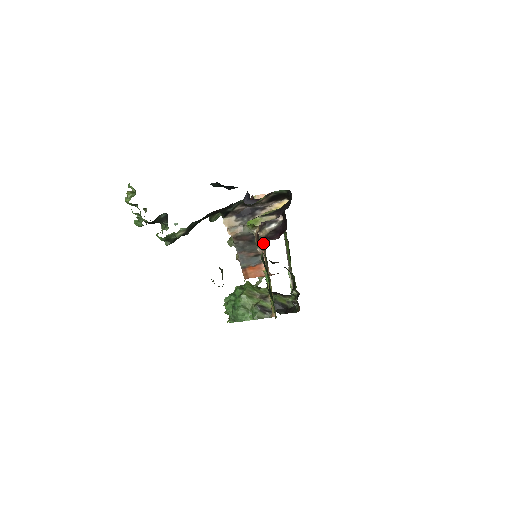
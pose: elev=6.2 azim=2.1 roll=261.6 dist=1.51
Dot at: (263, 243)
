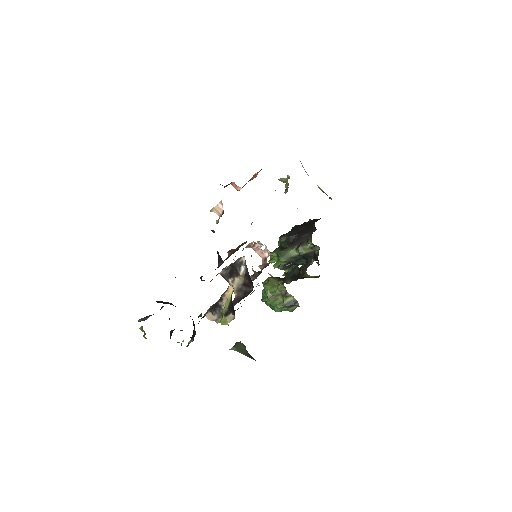
Dot at: occluded
